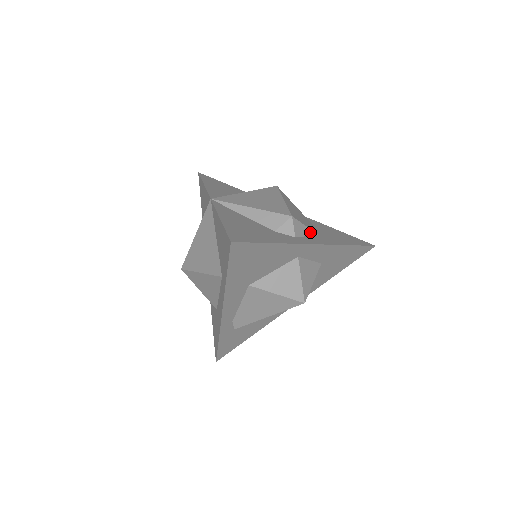
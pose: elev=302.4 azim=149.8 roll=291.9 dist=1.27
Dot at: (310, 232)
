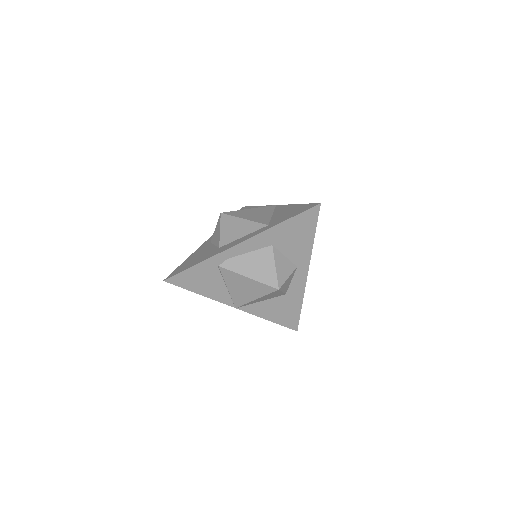
Dot at: occluded
